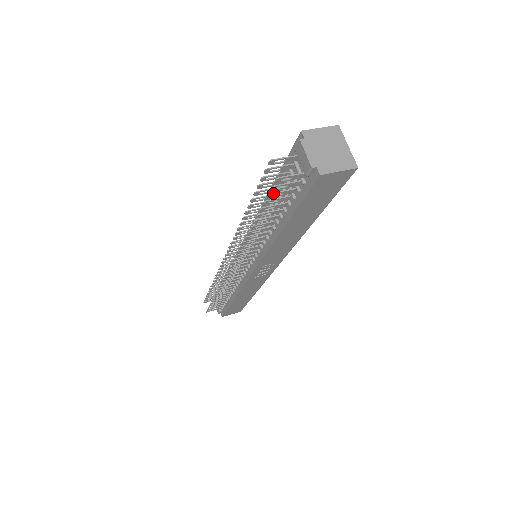
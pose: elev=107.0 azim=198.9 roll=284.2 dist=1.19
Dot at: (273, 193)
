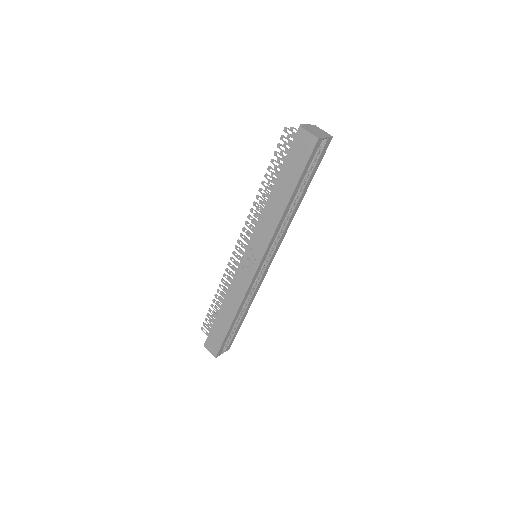
Dot at: (281, 144)
